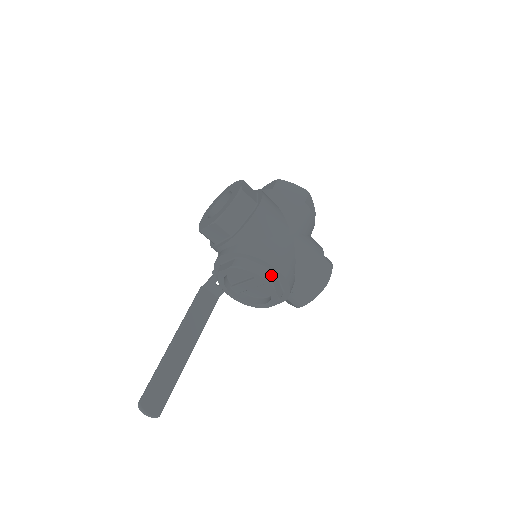
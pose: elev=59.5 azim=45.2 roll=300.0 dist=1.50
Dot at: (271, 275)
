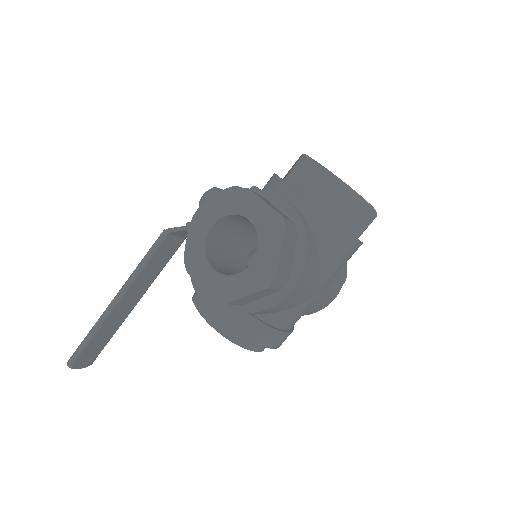
Dot at: occluded
